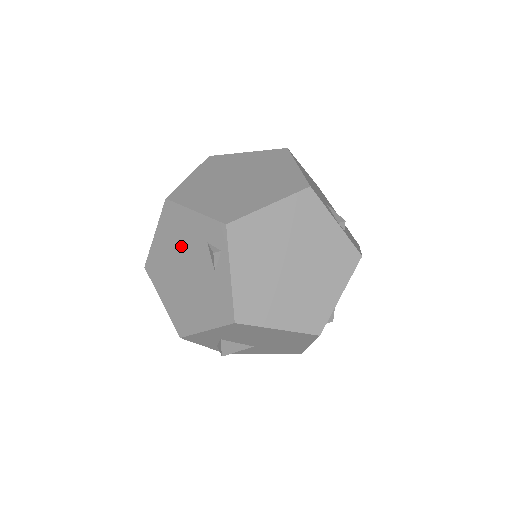
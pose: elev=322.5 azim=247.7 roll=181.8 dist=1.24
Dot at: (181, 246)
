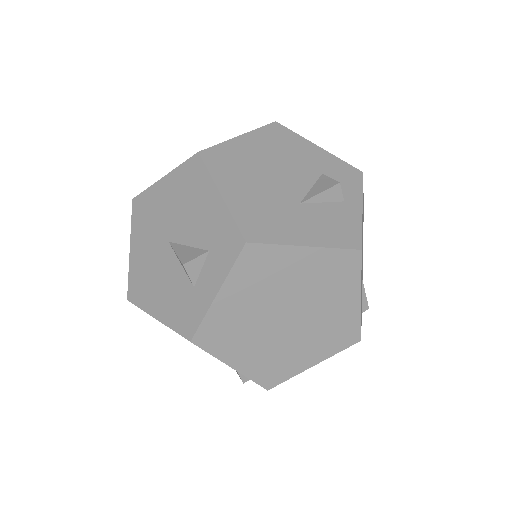
Dot at: occluded
